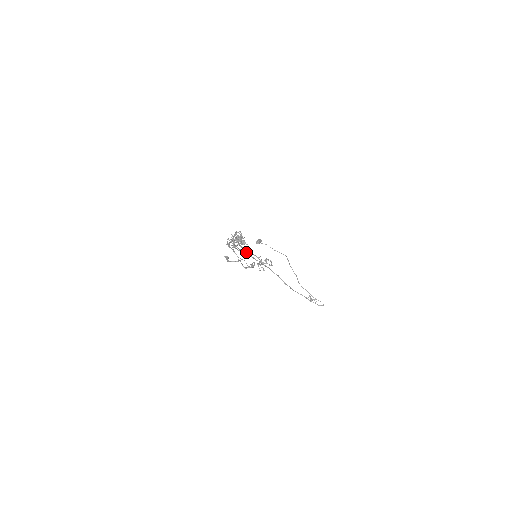
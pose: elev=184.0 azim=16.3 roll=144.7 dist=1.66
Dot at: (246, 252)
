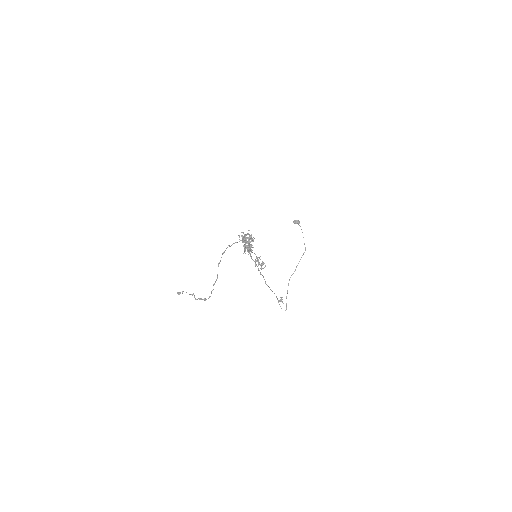
Dot at: (248, 251)
